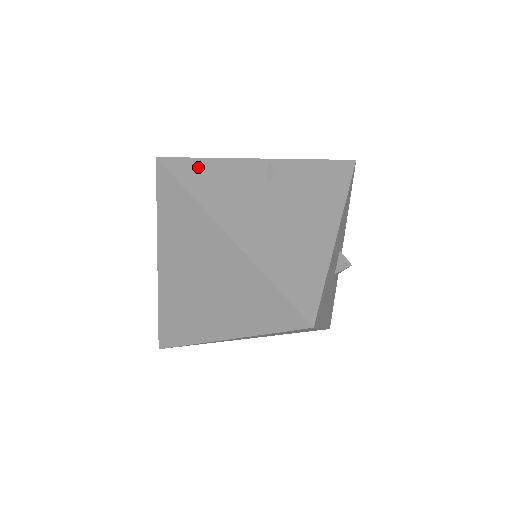
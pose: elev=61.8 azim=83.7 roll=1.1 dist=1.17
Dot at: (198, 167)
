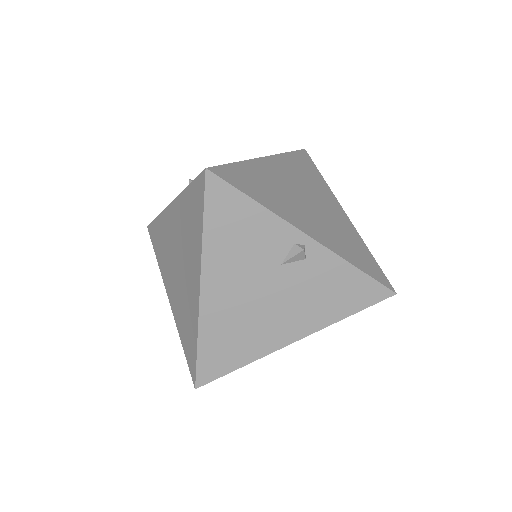
Dot at: (236, 206)
